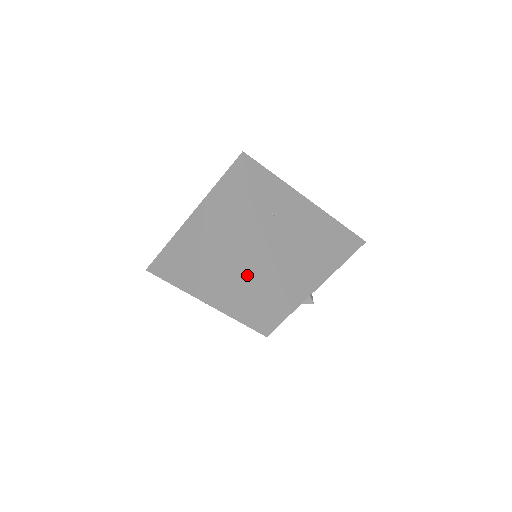
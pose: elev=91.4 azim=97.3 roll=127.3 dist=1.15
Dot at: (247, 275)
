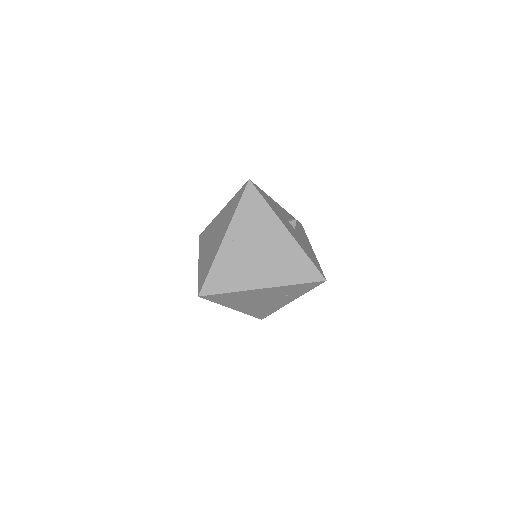
Dot at: (228, 207)
